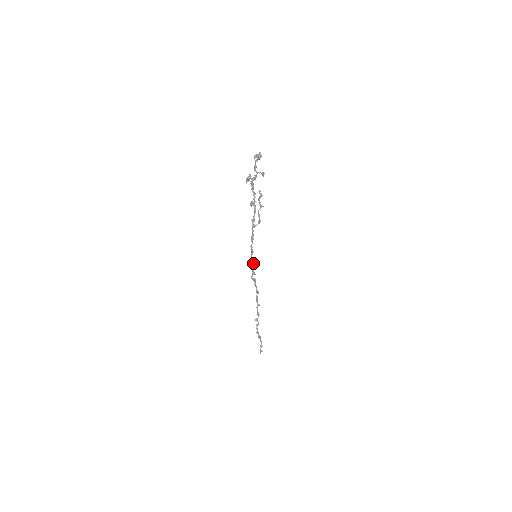
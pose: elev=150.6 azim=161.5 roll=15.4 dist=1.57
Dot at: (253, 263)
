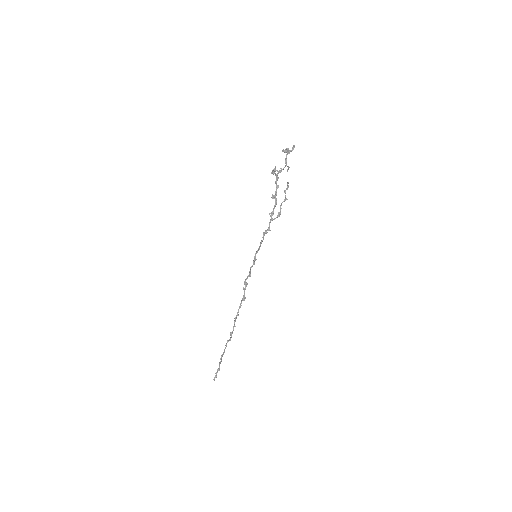
Dot at: (254, 263)
